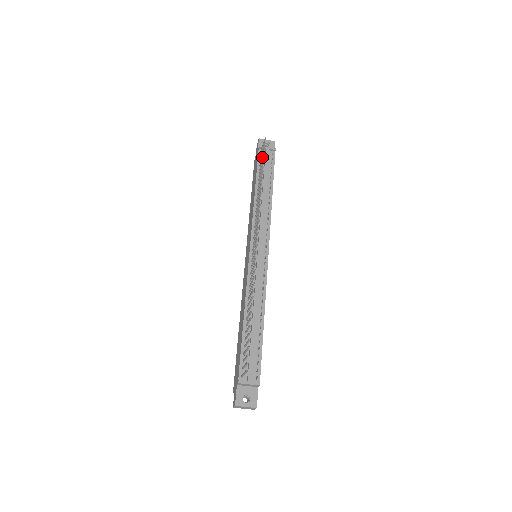
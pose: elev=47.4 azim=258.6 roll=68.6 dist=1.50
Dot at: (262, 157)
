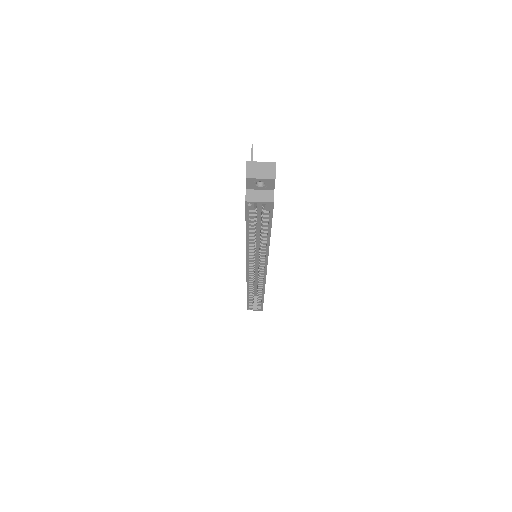
Dot at: occluded
